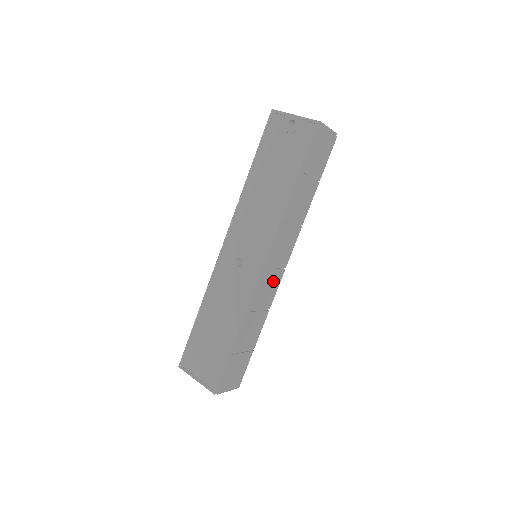
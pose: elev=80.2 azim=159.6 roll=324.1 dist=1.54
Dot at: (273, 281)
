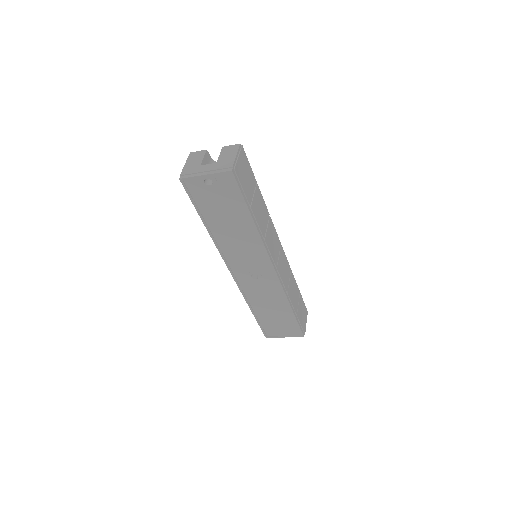
Dot at: (282, 261)
